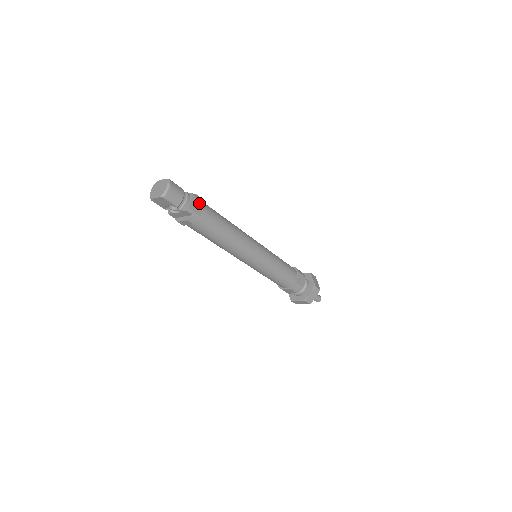
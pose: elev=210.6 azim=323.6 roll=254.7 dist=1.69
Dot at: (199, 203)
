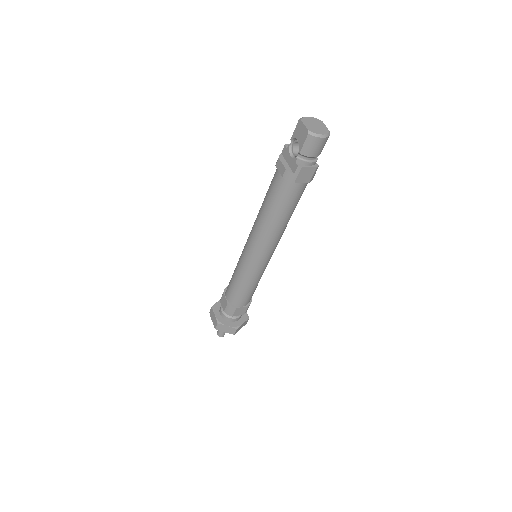
Dot at: (309, 177)
